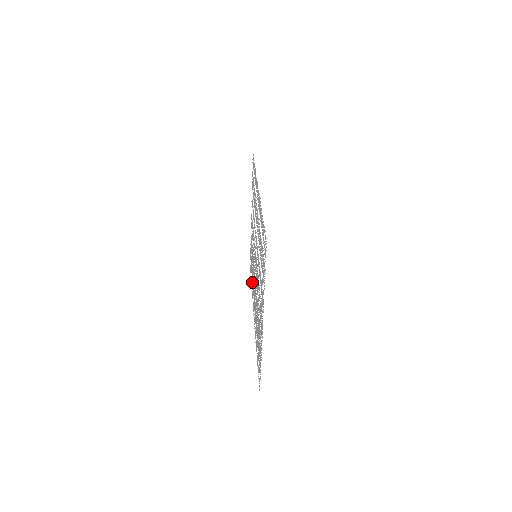
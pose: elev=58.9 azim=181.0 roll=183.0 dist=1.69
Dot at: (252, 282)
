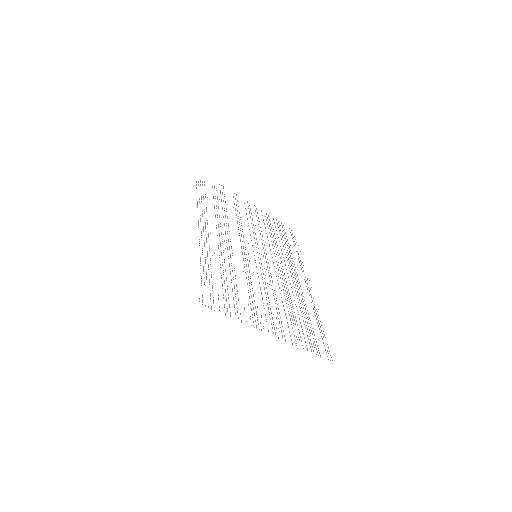
Dot at: occluded
